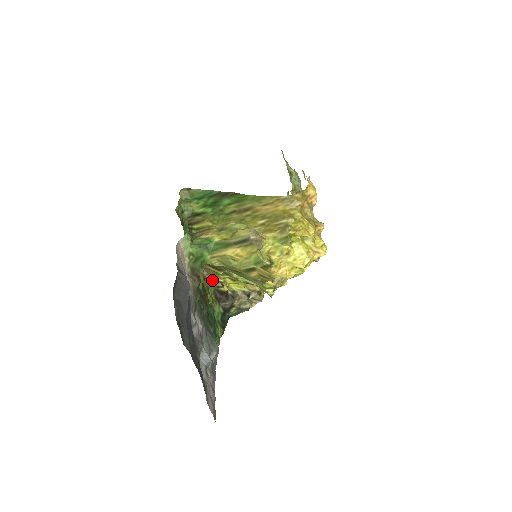
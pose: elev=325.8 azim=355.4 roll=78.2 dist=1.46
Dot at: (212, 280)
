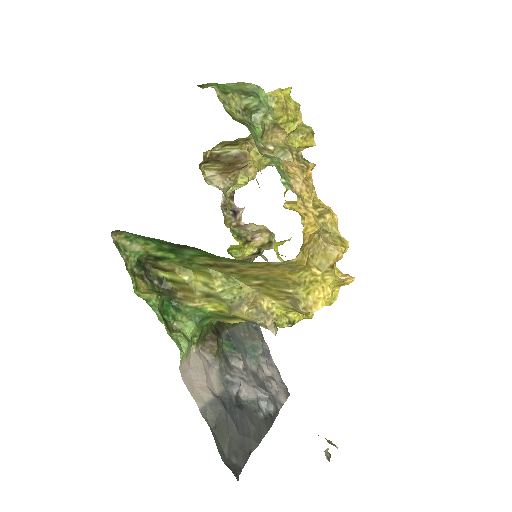
Dot at: occluded
